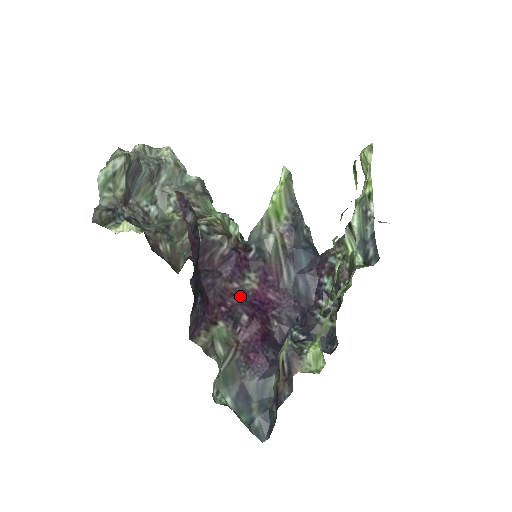
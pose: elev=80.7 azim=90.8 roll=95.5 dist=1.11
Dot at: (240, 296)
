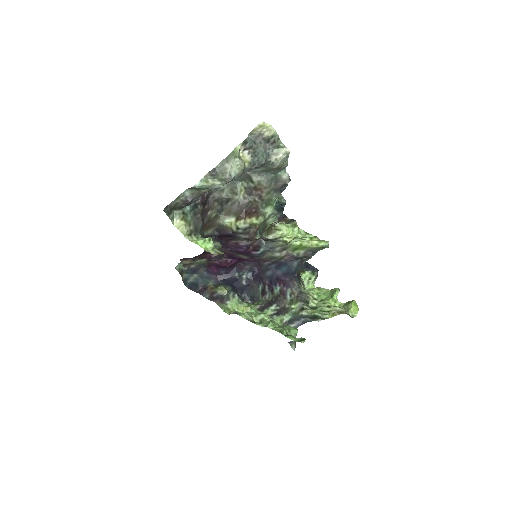
Dot at: (230, 255)
